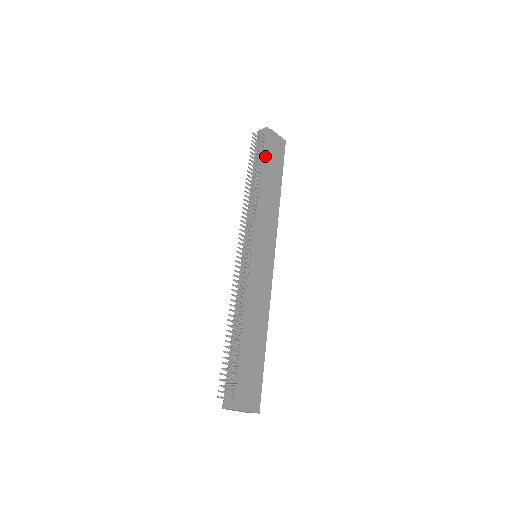
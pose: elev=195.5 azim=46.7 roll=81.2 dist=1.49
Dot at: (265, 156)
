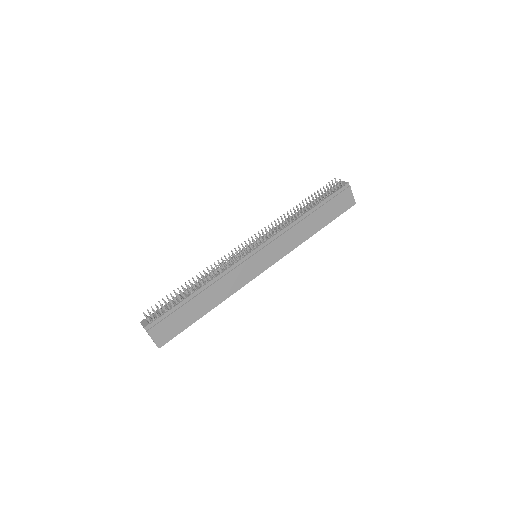
Dot at: (327, 200)
